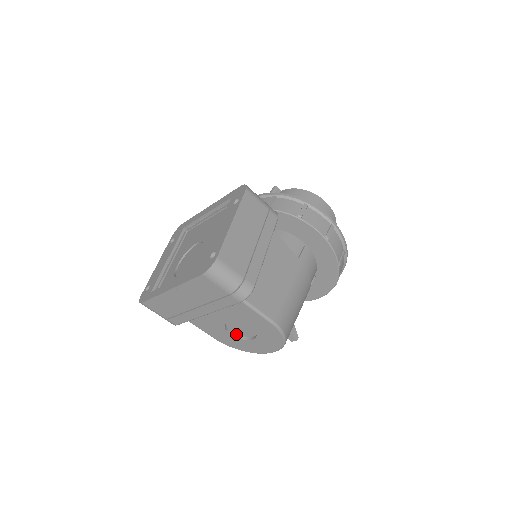
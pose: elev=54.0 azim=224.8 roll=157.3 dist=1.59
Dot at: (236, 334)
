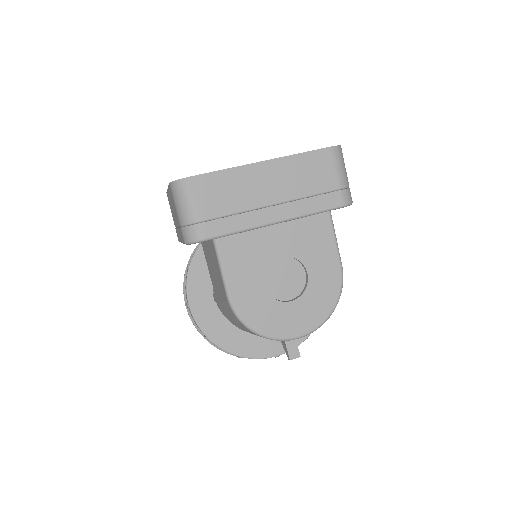
Dot at: (267, 292)
